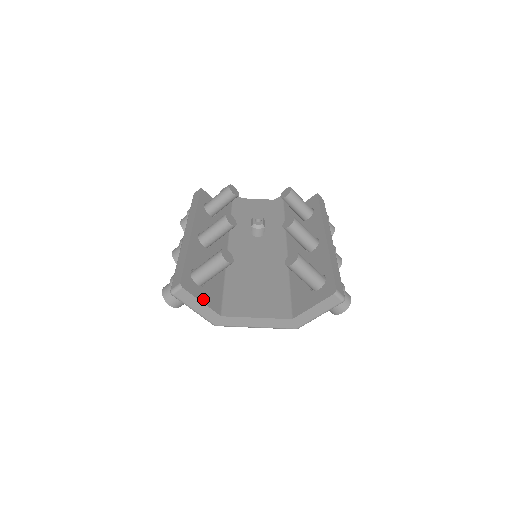
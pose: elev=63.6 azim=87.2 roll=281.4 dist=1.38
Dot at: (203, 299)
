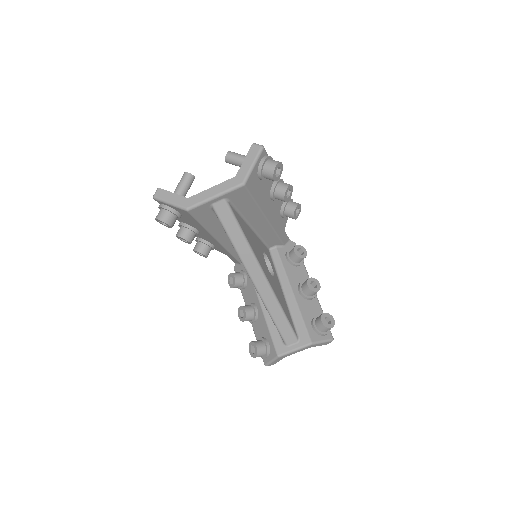
Dot at: (175, 195)
